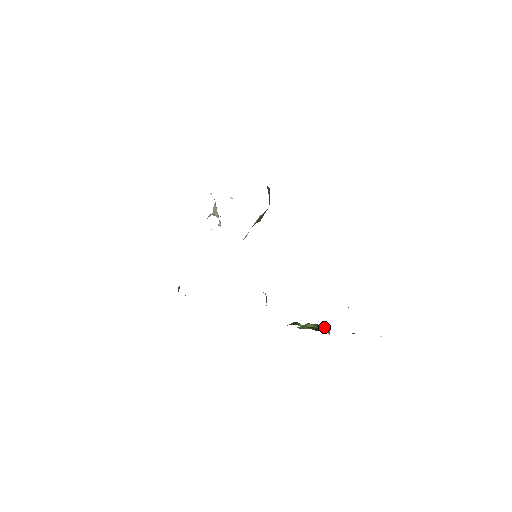
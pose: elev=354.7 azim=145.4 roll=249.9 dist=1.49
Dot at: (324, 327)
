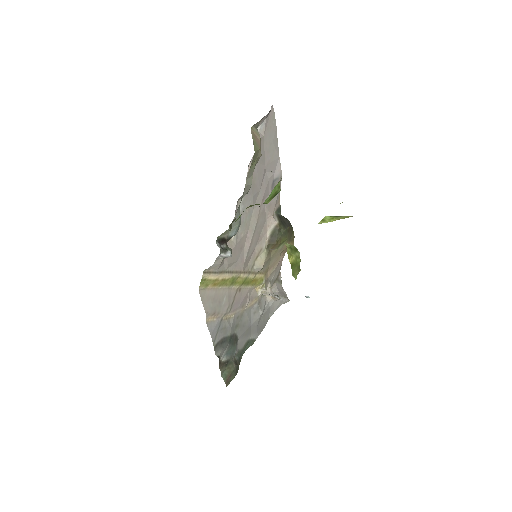
Dot at: occluded
